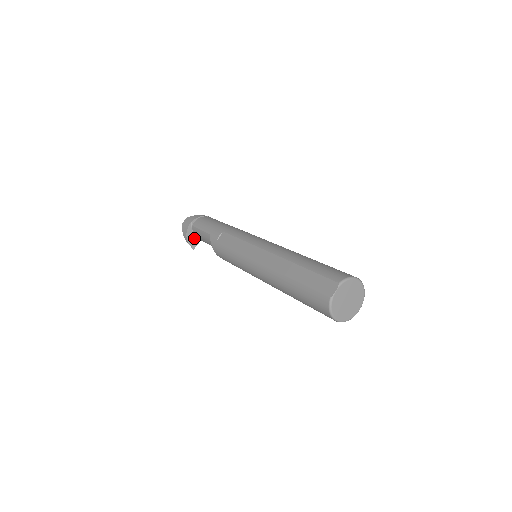
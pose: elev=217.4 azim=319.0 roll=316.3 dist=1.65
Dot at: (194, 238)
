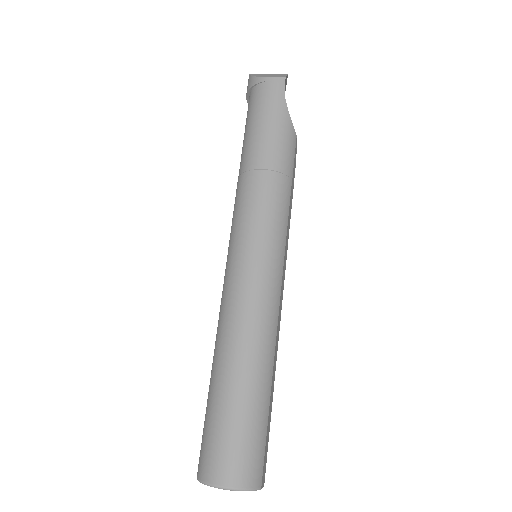
Dot at: occluded
